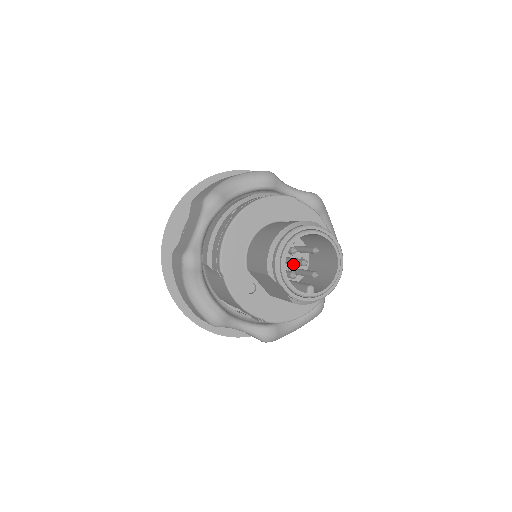
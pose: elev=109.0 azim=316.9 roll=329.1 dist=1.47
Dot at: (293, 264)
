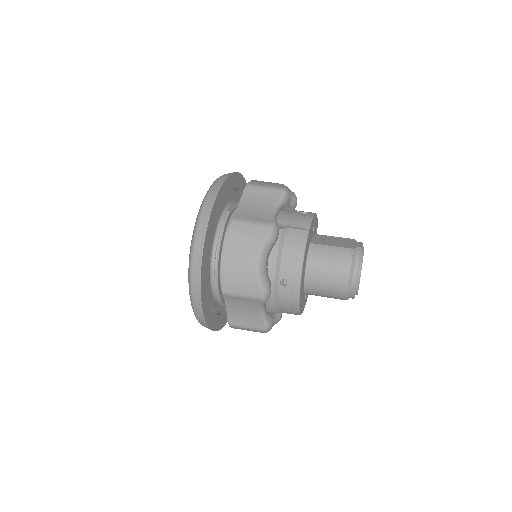
Dot at: occluded
